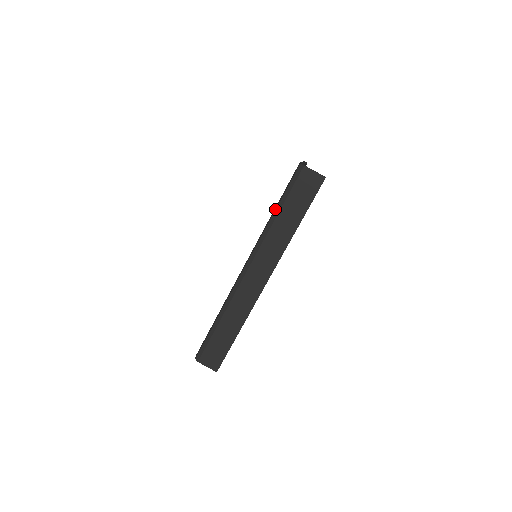
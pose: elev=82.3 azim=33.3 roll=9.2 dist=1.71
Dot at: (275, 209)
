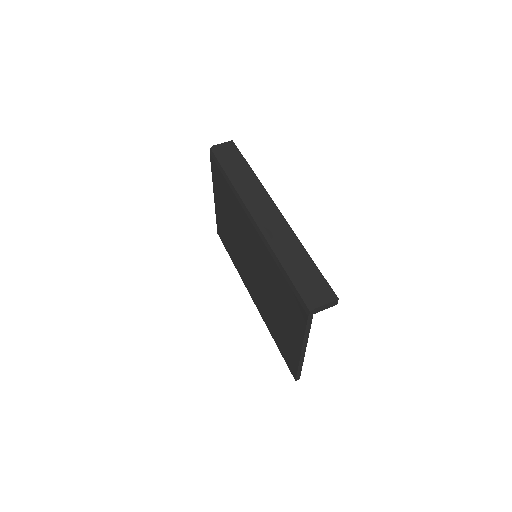
Dot at: (226, 177)
